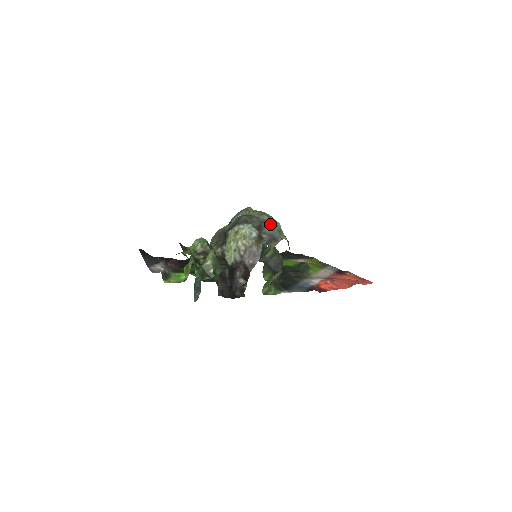
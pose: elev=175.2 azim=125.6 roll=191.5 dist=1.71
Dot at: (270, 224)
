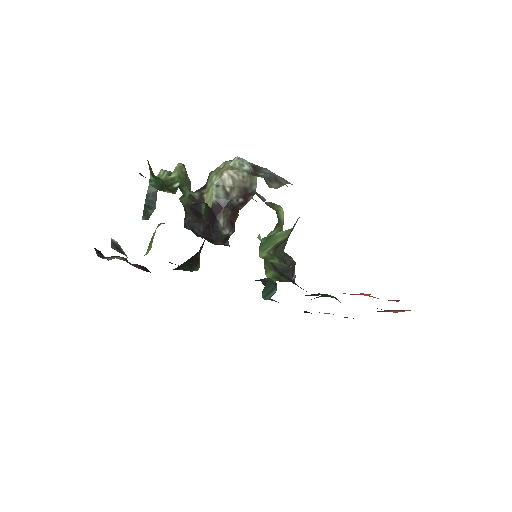
Dot at: occluded
